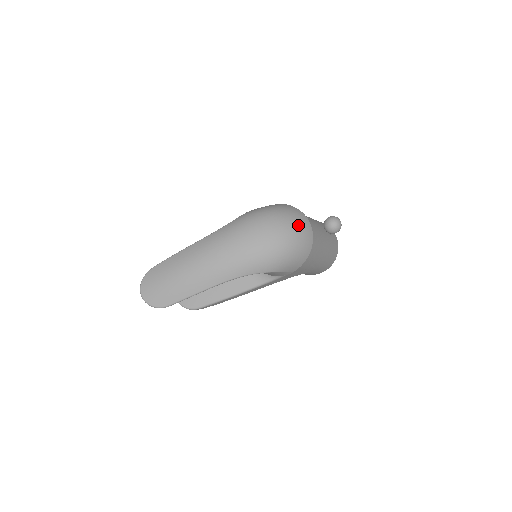
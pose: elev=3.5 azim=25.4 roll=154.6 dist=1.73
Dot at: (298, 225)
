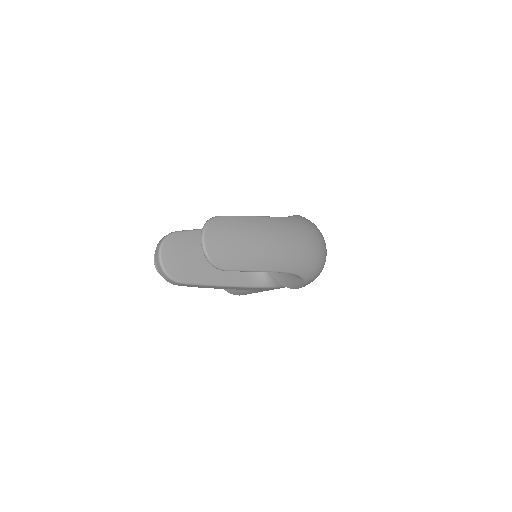
Dot at: occluded
